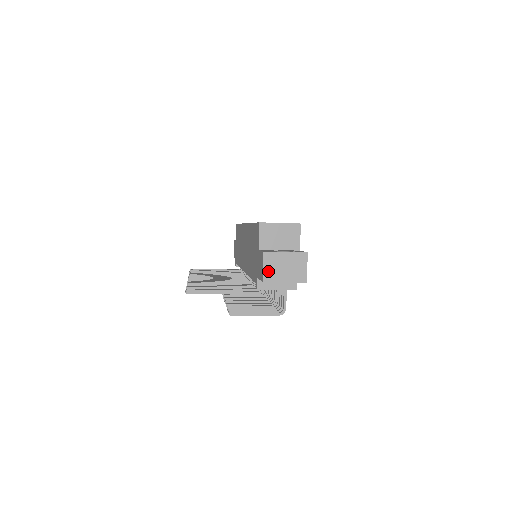
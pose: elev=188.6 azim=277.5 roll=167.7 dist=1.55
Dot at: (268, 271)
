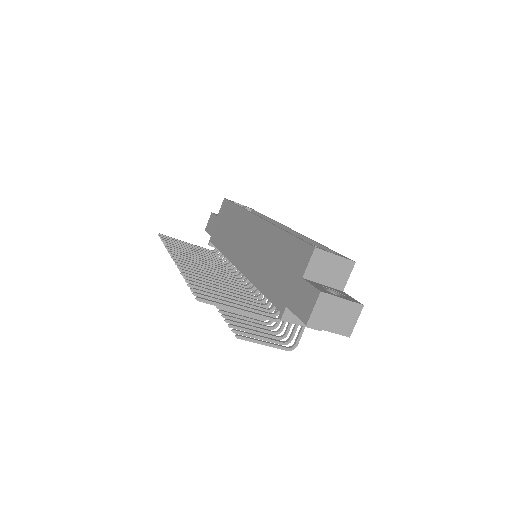
Dot at: (317, 315)
